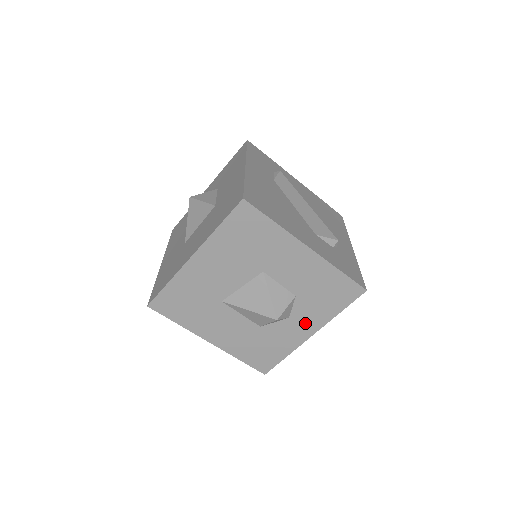
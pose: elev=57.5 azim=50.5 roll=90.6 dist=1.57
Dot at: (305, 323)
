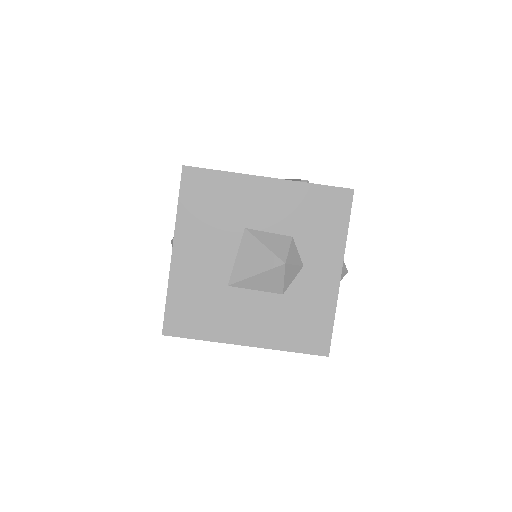
Dot at: (323, 263)
